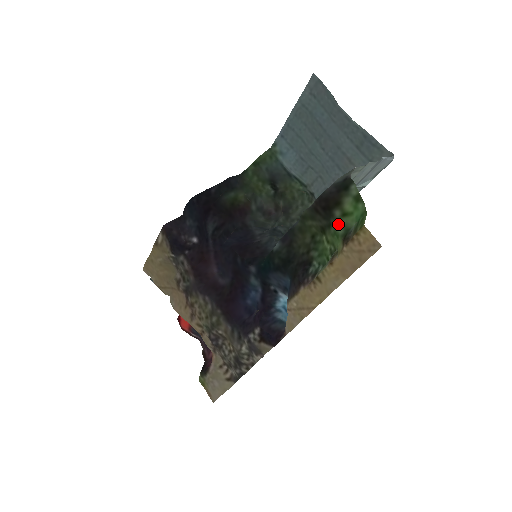
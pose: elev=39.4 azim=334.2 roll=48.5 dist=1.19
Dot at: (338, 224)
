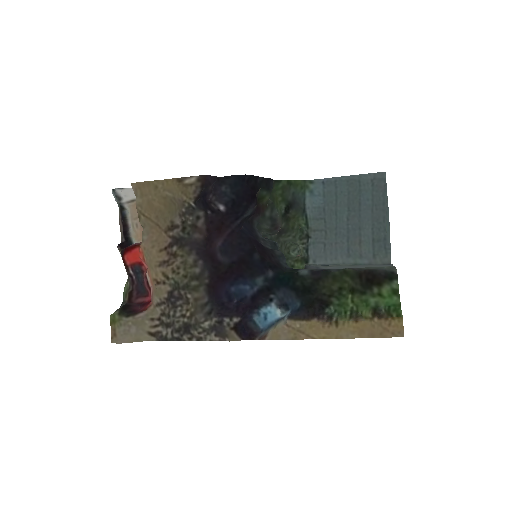
Dot at: (373, 298)
